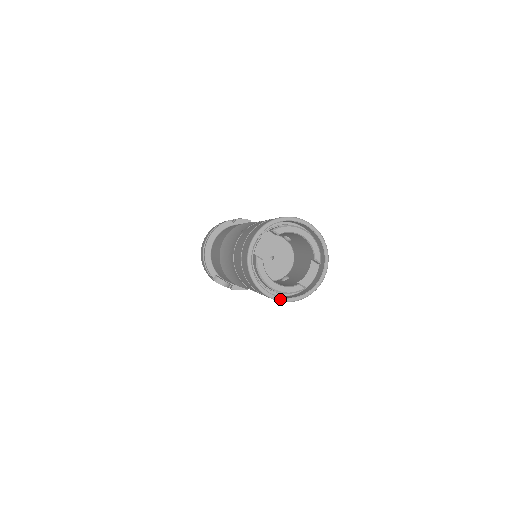
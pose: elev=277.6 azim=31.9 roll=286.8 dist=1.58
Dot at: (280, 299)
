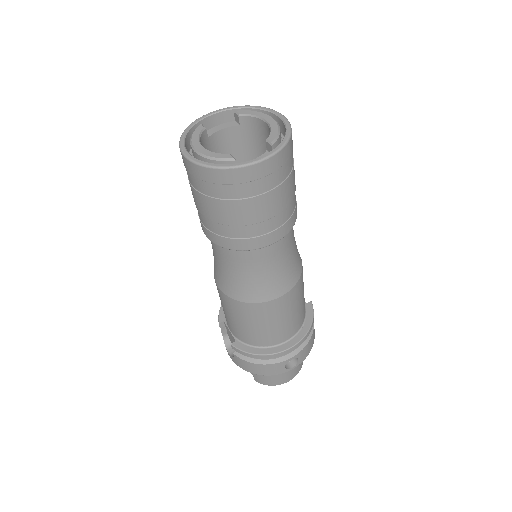
Dot at: (196, 160)
